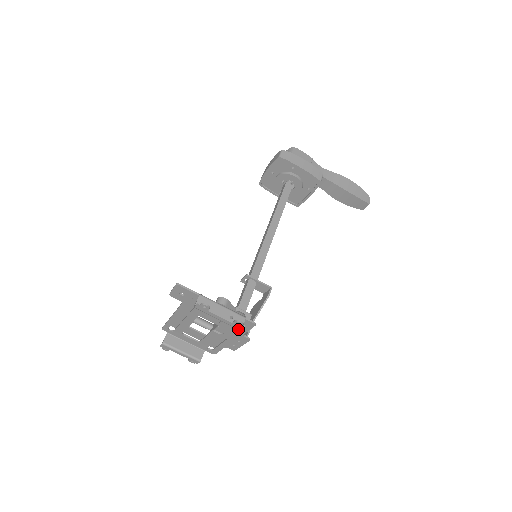
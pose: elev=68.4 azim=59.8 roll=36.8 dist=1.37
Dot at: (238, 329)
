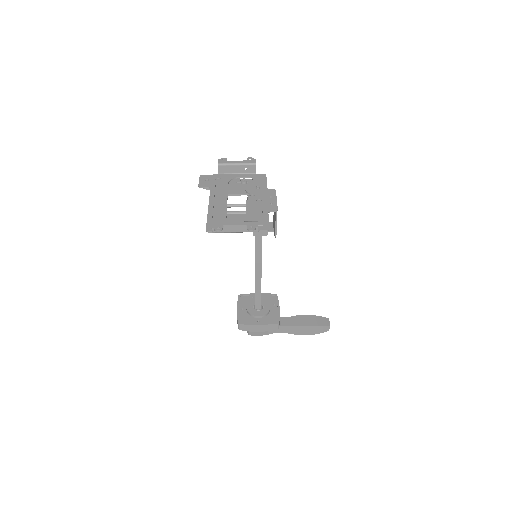
Dot at: (253, 163)
